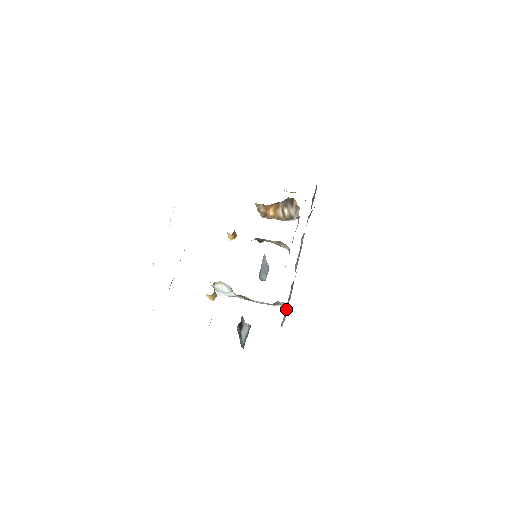
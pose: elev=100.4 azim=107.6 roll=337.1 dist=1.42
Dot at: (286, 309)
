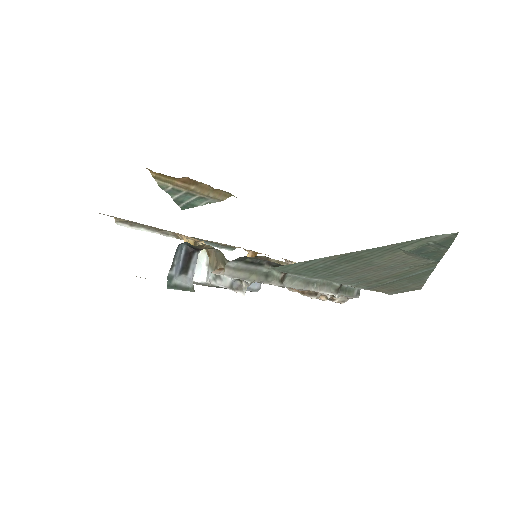
Dot at: (244, 273)
